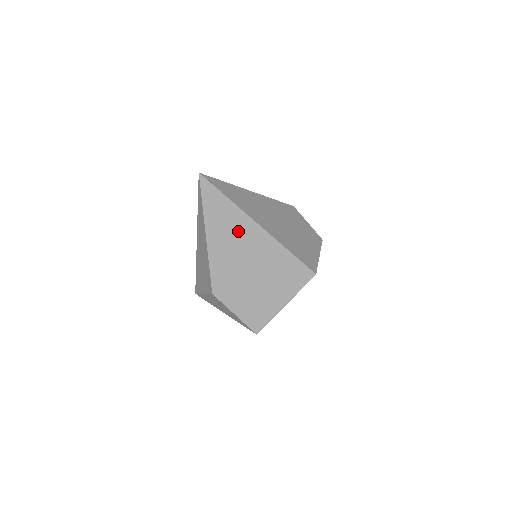
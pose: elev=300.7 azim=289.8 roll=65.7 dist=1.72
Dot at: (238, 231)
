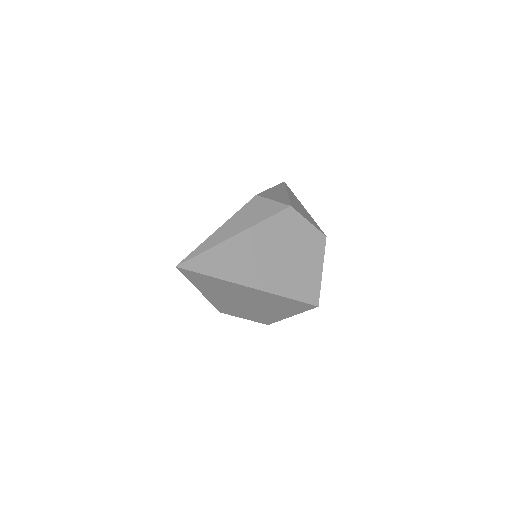
Dot at: (233, 291)
